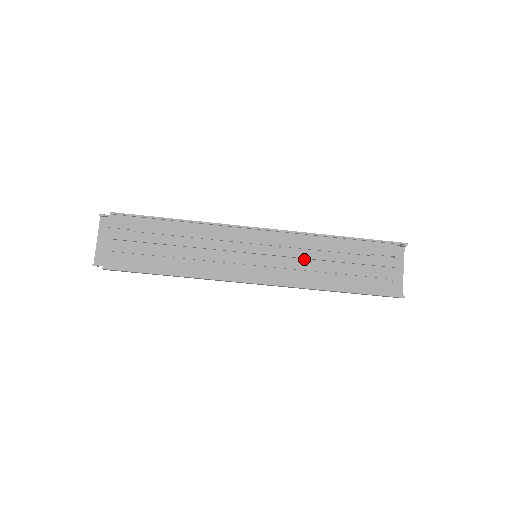
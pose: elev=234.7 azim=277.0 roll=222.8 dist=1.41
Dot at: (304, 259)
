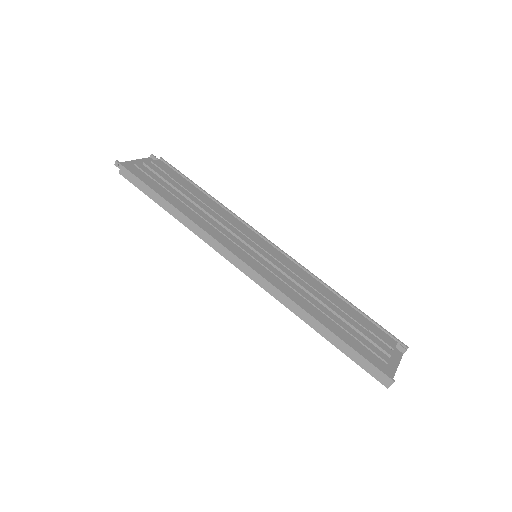
Dot at: (300, 288)
